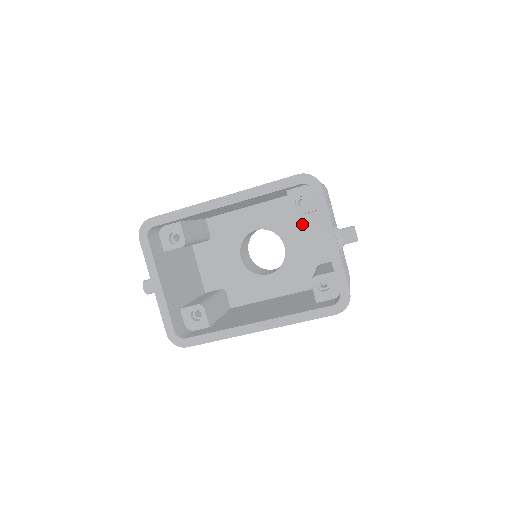
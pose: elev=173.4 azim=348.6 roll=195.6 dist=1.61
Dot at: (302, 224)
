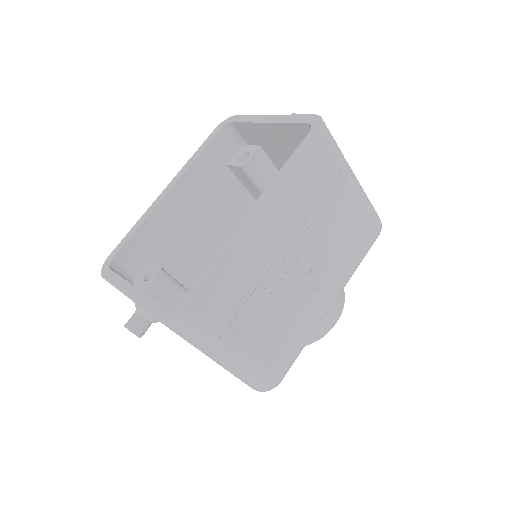
Dot at: occluded
